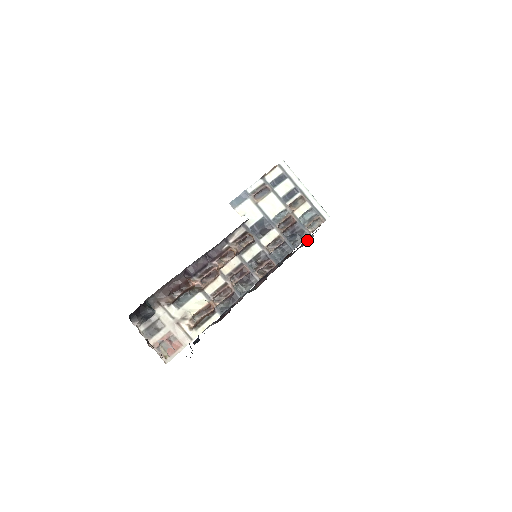
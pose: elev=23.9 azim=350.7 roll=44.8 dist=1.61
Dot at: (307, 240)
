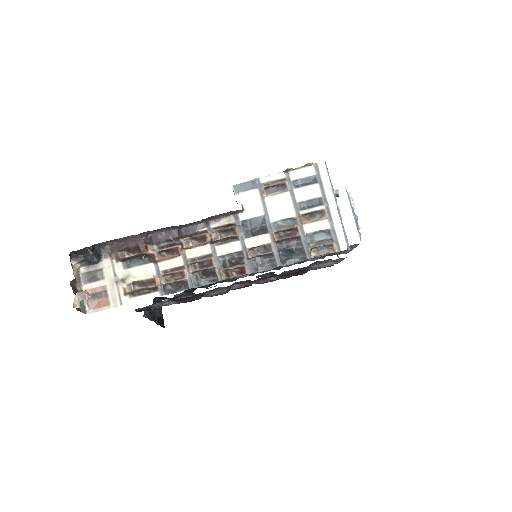
Dot at: (321, 265)
